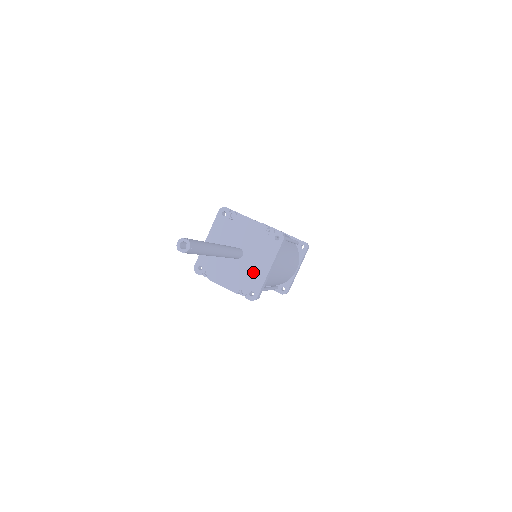
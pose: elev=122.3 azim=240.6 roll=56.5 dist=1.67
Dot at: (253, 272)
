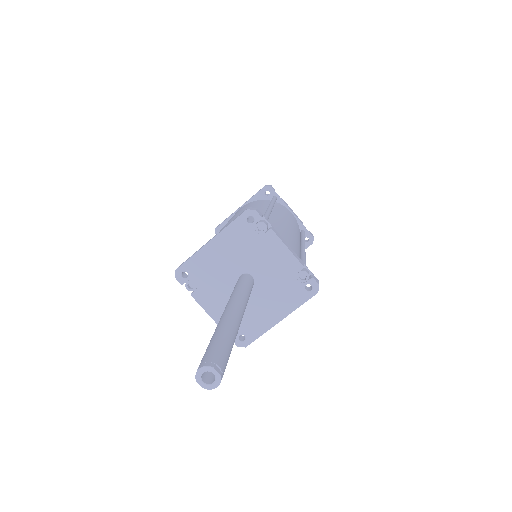
Dot at: (256, 314)
